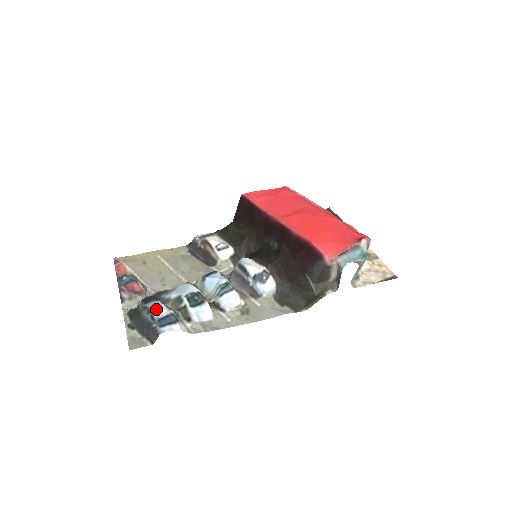
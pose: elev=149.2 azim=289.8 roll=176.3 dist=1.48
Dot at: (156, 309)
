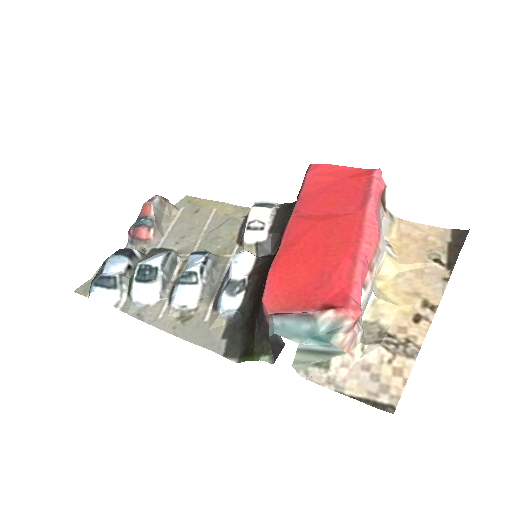
Dot at: (112, 265)
